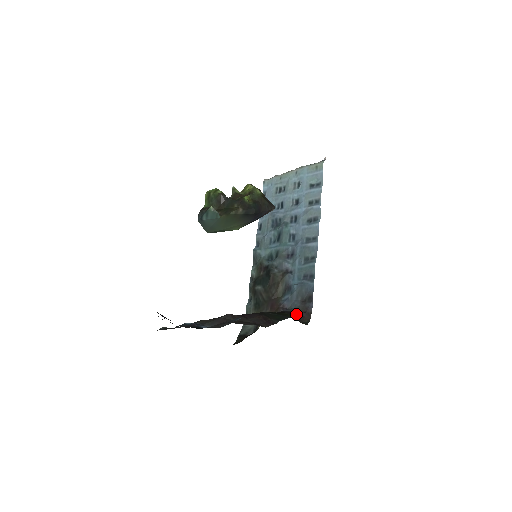
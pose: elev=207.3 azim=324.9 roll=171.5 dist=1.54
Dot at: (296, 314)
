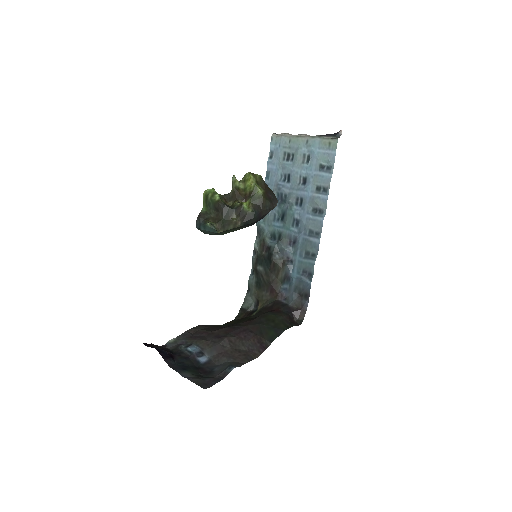
Dot at: (292, 310)
